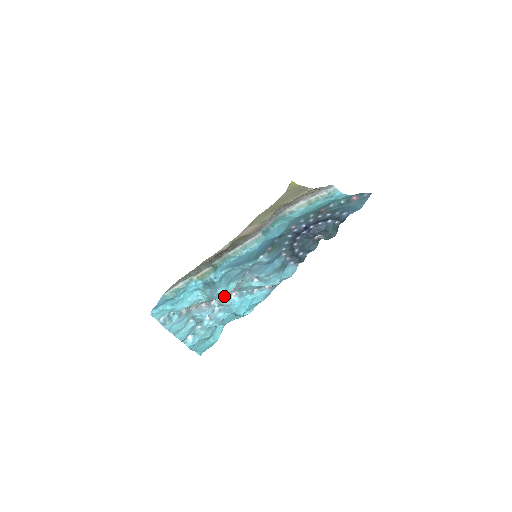
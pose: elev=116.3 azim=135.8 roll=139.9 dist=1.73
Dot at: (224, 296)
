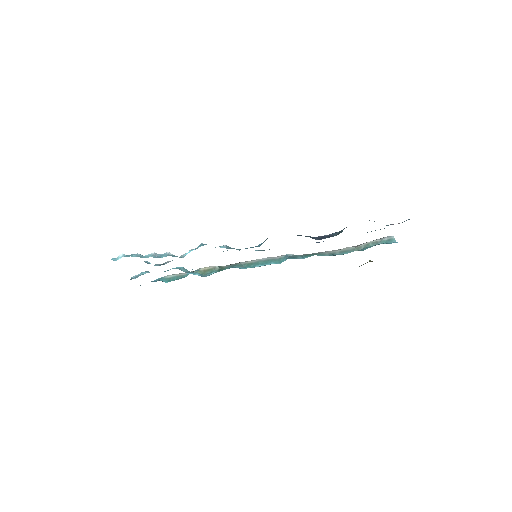
Dot at: occluded
